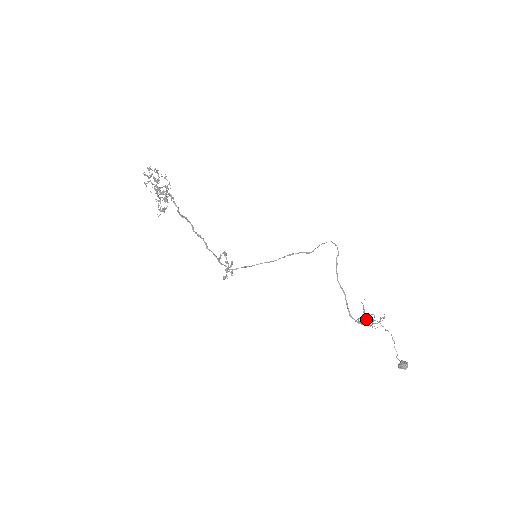
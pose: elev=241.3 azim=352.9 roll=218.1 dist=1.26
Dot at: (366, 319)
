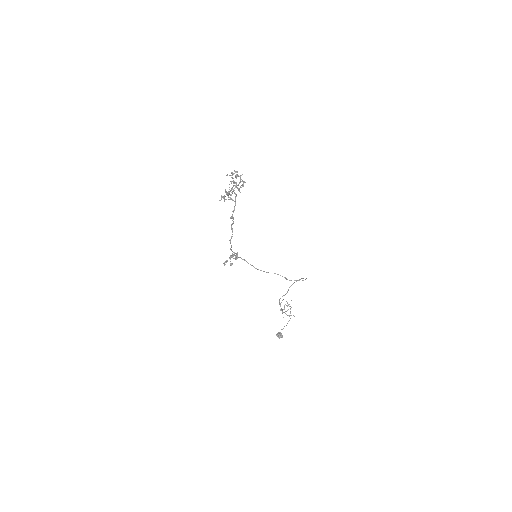
Dot at: occluded
